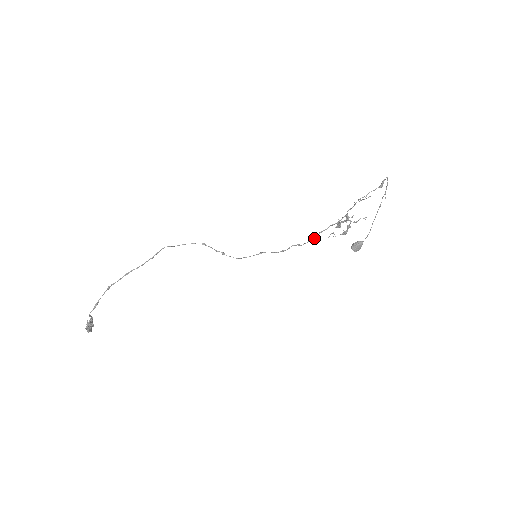
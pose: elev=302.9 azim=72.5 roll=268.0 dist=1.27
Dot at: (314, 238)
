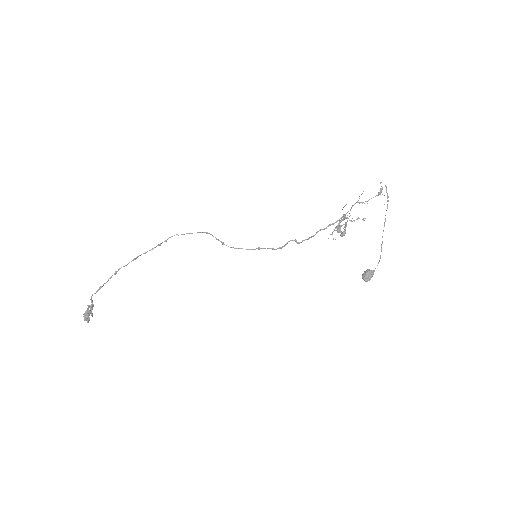
Dot at: (312, 236)
